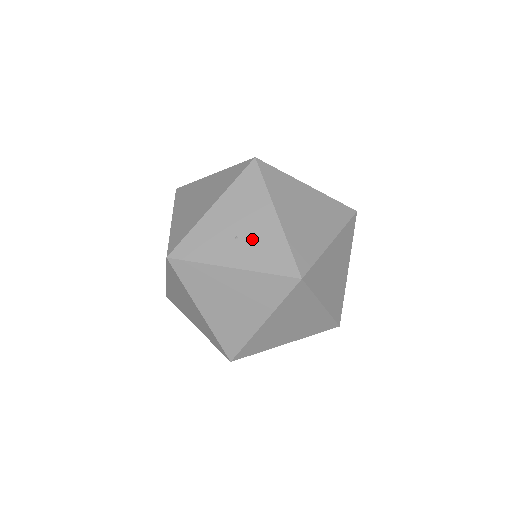
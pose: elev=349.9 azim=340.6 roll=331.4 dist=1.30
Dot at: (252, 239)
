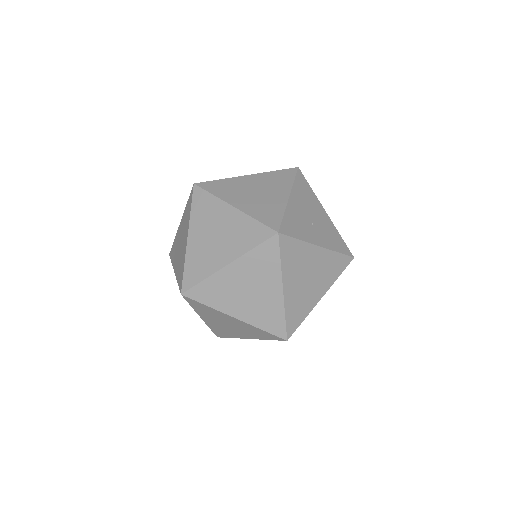
Dot at: (321, 226)
